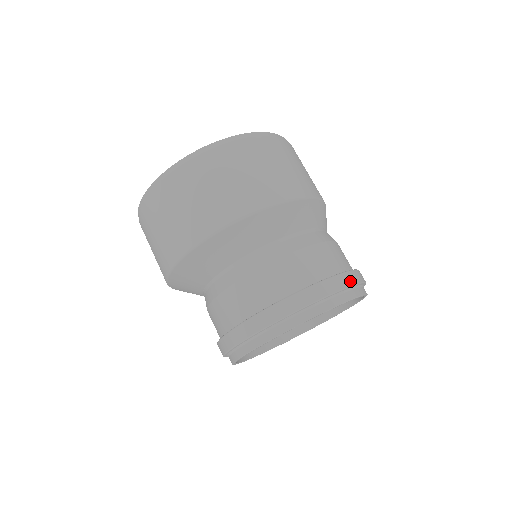
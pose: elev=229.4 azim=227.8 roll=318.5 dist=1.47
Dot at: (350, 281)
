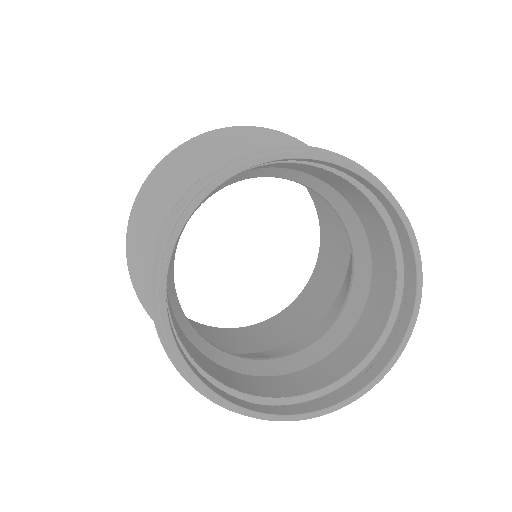
Dot at: occluded
